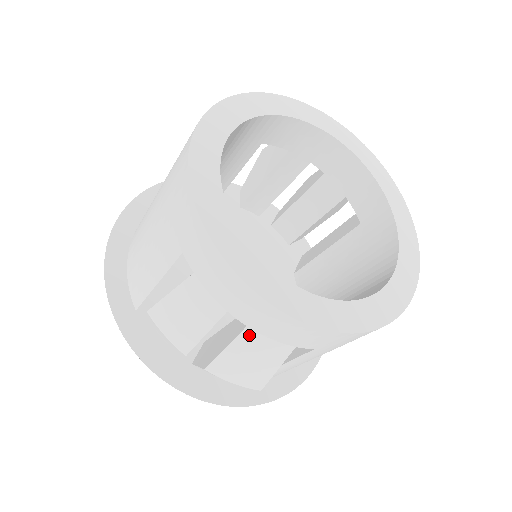
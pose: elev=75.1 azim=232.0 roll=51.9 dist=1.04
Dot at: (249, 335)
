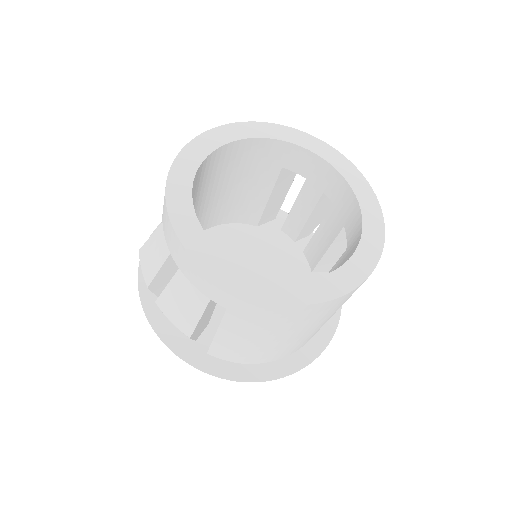
Dot at: (180, 277)
